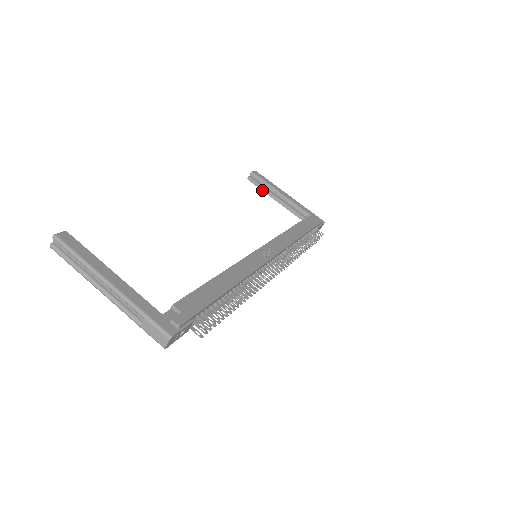
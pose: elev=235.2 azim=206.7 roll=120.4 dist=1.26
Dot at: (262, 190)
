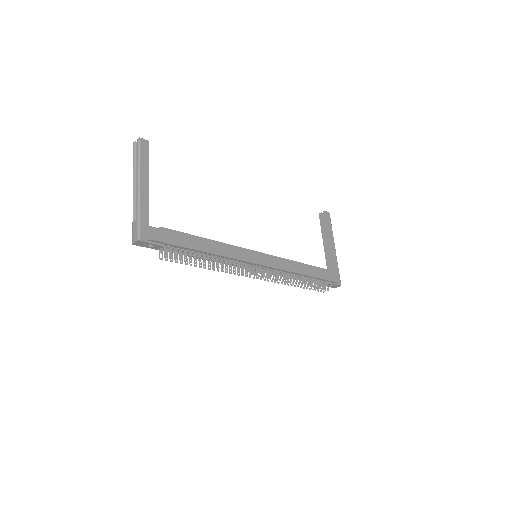
Dot at: (321, 229)
